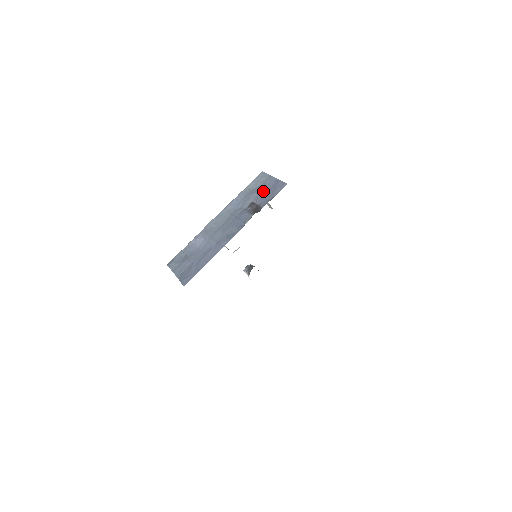
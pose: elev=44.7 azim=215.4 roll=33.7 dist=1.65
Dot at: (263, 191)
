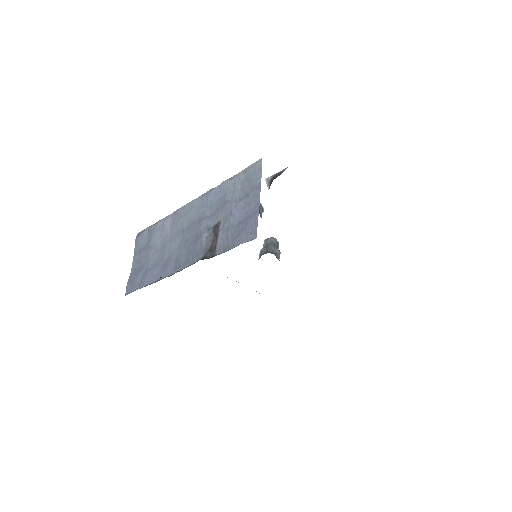
Dot at: (237, 213)
